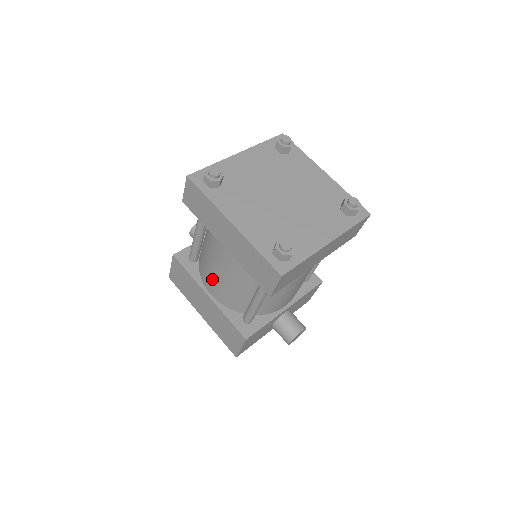
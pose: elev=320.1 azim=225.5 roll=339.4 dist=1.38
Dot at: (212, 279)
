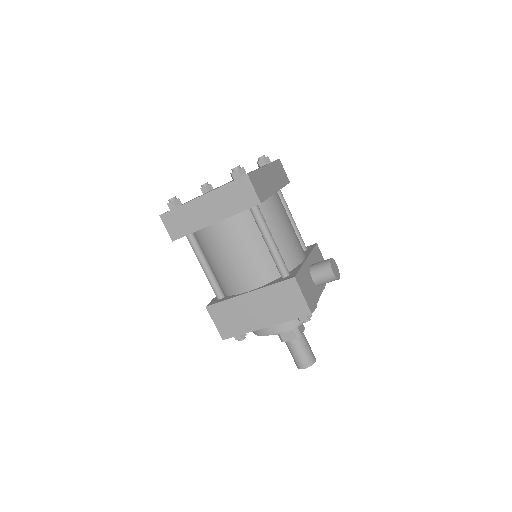
Dot at: (237, 274)
